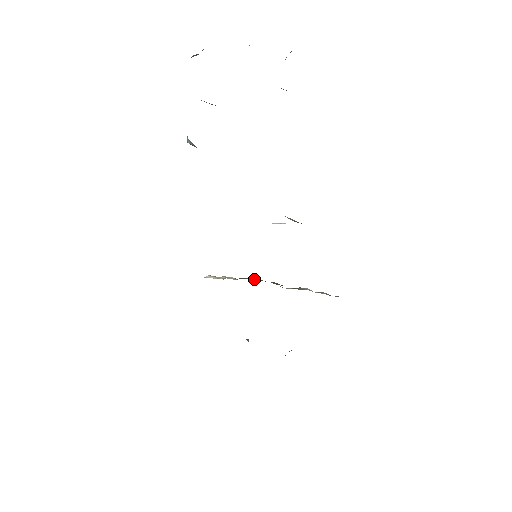
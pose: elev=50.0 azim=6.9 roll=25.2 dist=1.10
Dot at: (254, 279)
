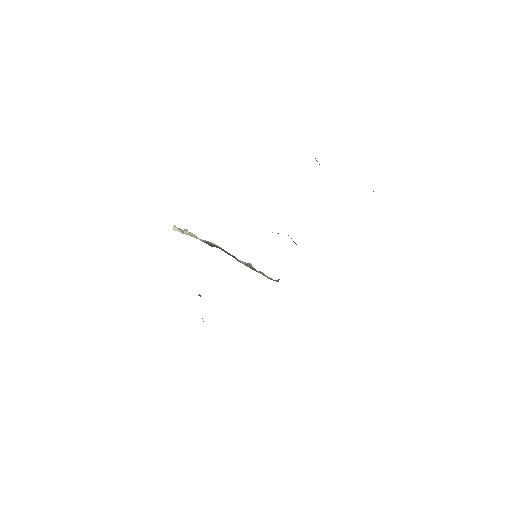
Dot at: (216, 246)
